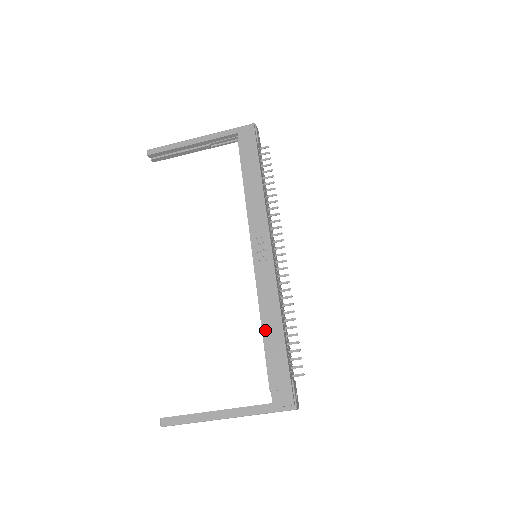
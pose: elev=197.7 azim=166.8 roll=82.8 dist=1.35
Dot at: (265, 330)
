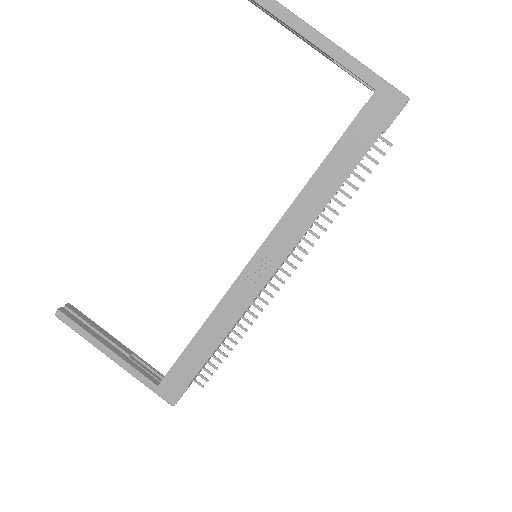
Dot at: (199, 336)
